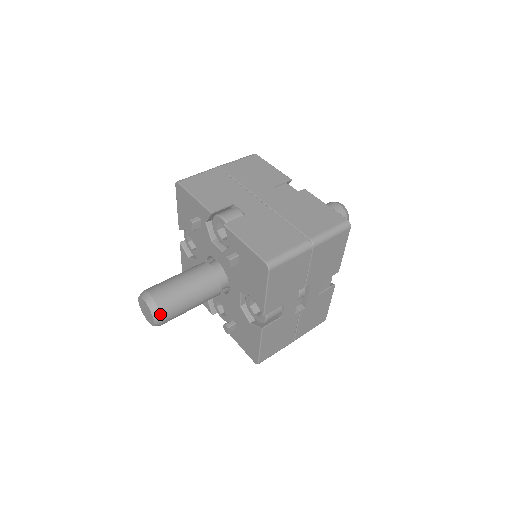
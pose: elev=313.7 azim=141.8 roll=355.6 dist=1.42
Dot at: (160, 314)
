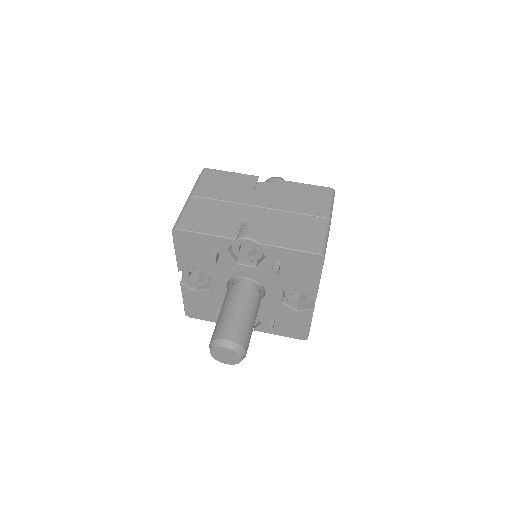
Dot at: (244, 350)
